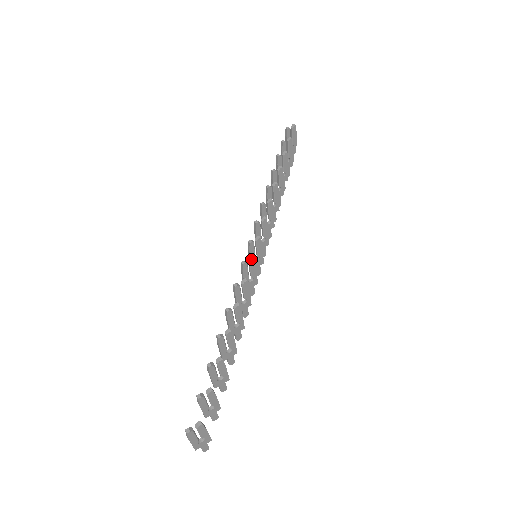
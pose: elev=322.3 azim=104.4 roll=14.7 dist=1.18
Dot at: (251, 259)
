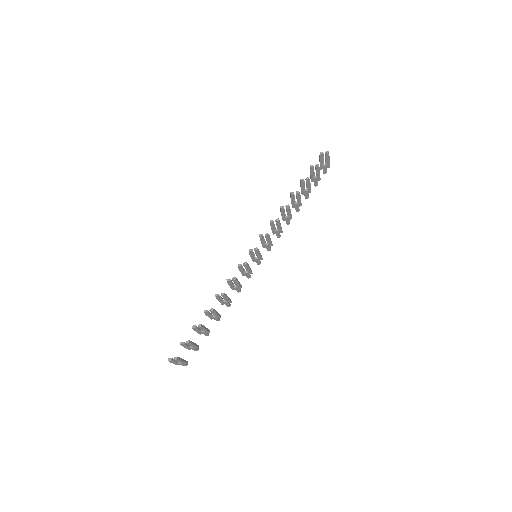
Dot at: (245, 264)
